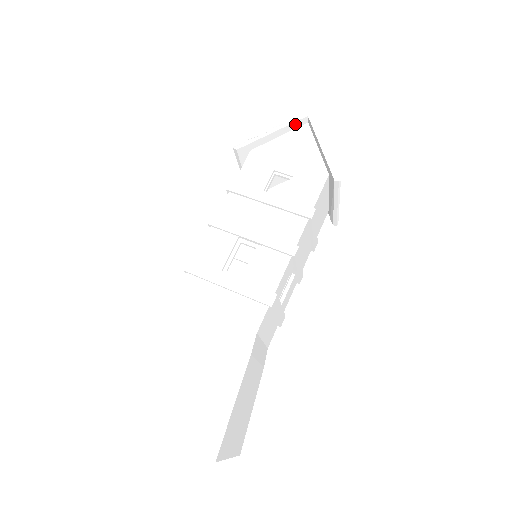
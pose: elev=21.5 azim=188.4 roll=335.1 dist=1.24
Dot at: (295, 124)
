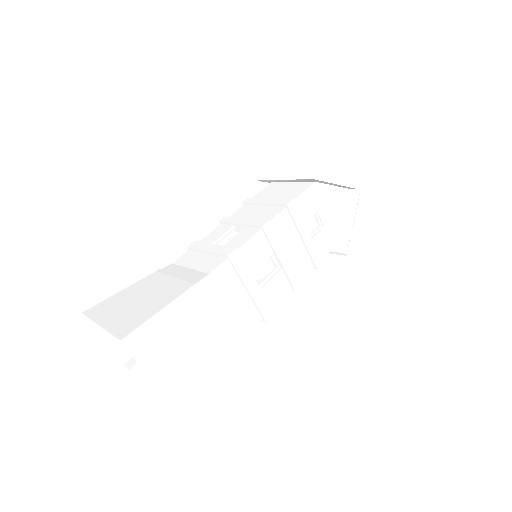
Dot at: (349, 187)
